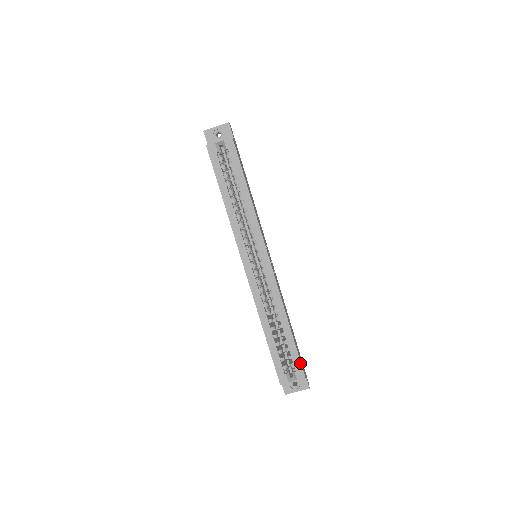
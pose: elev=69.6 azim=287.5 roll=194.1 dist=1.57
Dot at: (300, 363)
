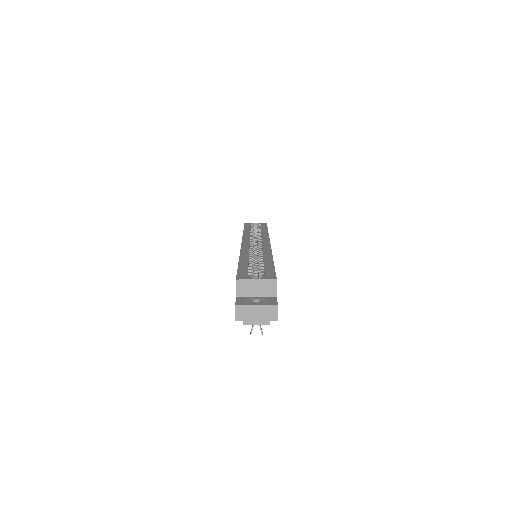
Dot at: (274, 273)
